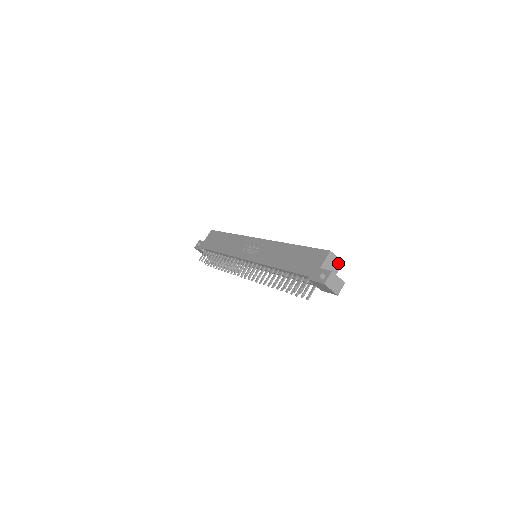
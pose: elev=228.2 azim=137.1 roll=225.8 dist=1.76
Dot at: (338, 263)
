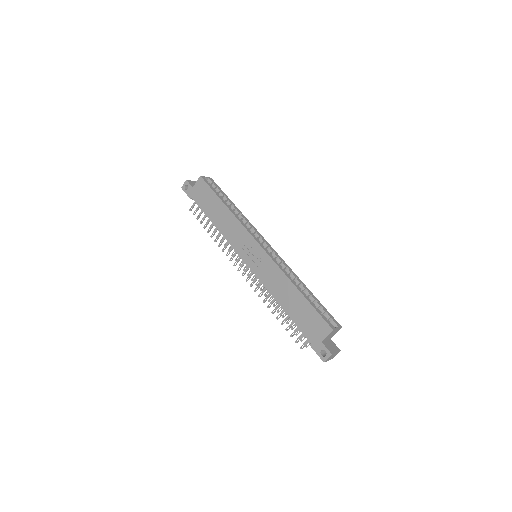
Dot at: (337, 330)
